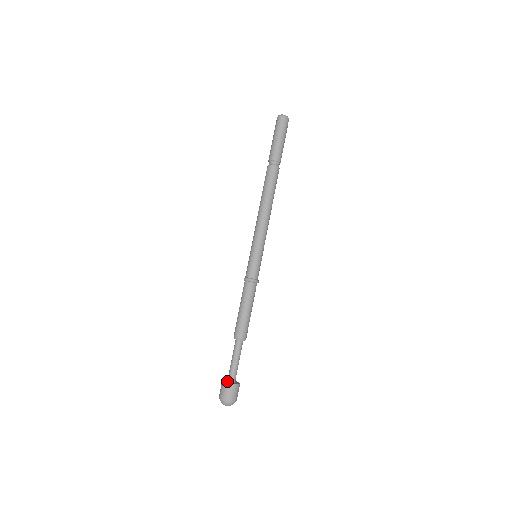
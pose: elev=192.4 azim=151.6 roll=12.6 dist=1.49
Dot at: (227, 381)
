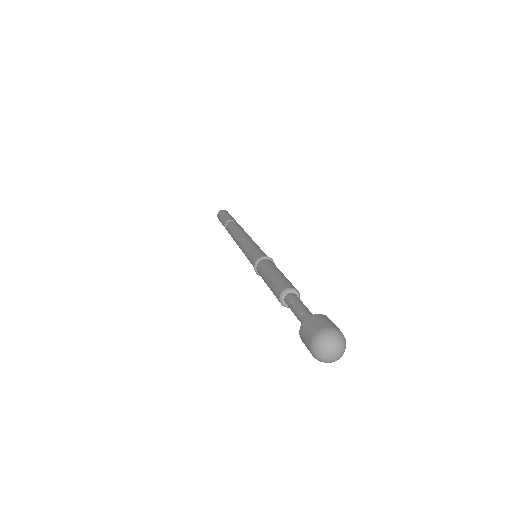
Dot at: occluded
